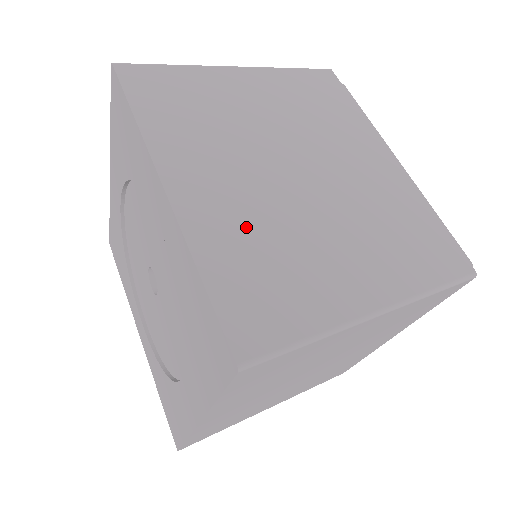
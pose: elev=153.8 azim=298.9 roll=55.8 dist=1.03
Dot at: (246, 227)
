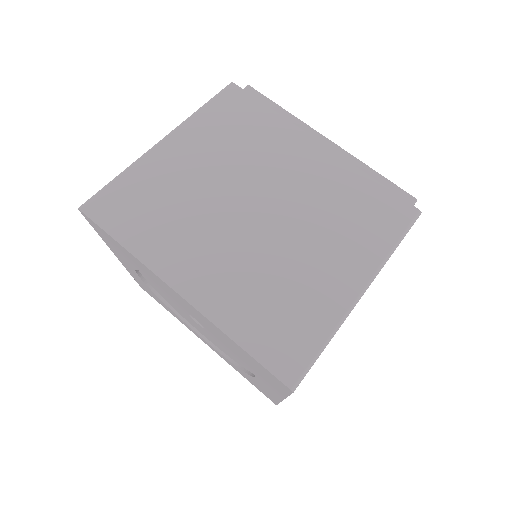
Dot at: occluded
